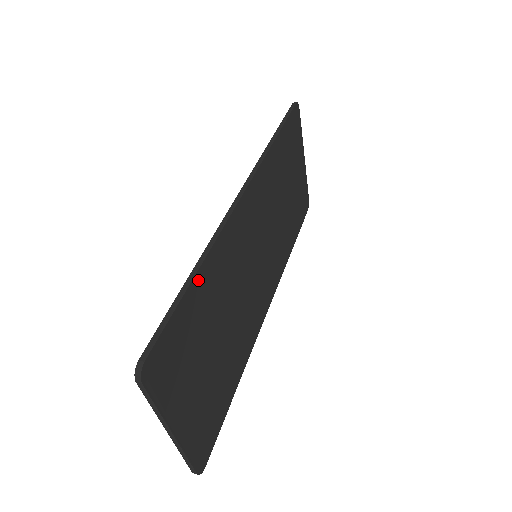
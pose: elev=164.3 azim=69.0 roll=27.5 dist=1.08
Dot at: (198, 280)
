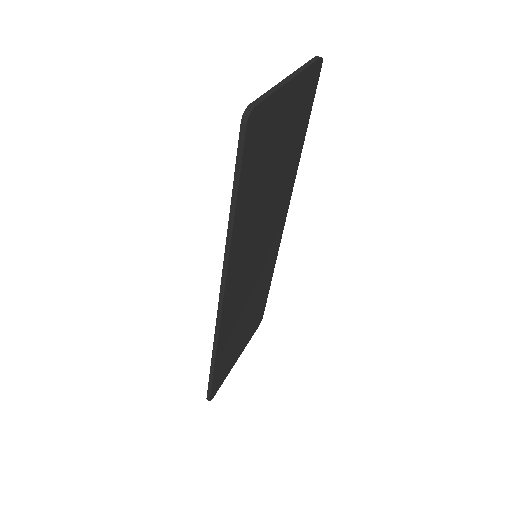
Dot at: (217, 360)
